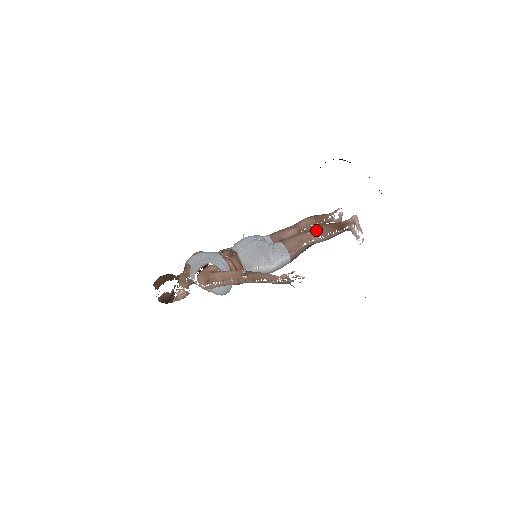
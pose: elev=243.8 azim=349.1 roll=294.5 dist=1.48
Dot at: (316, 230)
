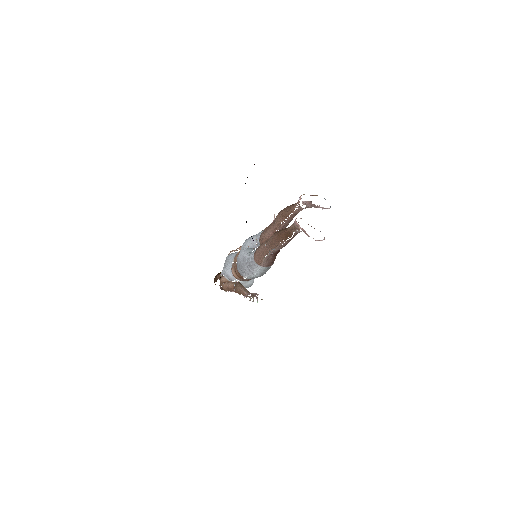
Dot at: (268, 243)
